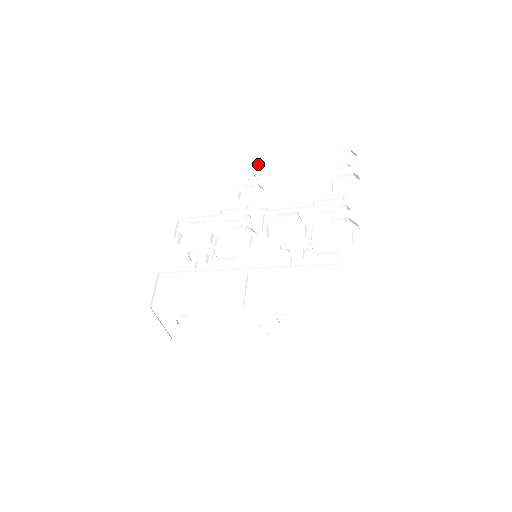
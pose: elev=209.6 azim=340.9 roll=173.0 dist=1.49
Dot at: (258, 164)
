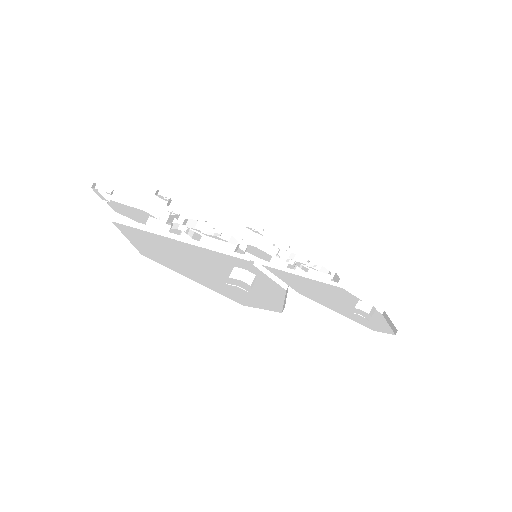
Dot at: (165, 196)
